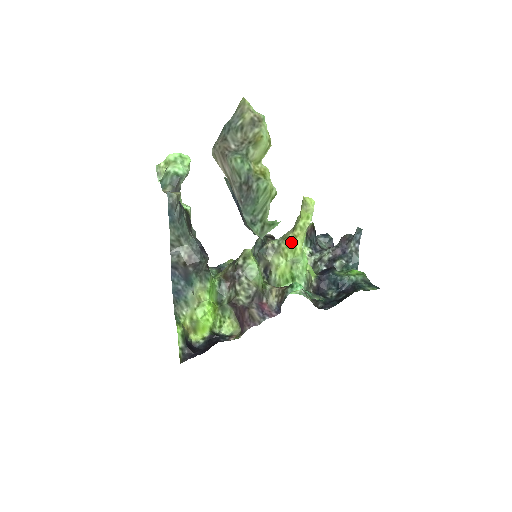
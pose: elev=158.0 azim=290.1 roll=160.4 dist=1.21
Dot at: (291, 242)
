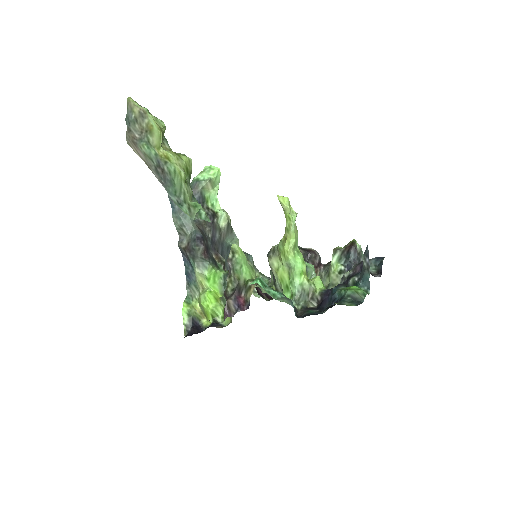
Dot at: (282, 244)
